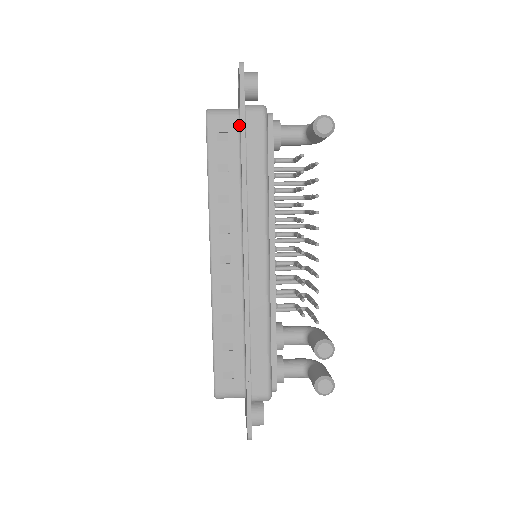
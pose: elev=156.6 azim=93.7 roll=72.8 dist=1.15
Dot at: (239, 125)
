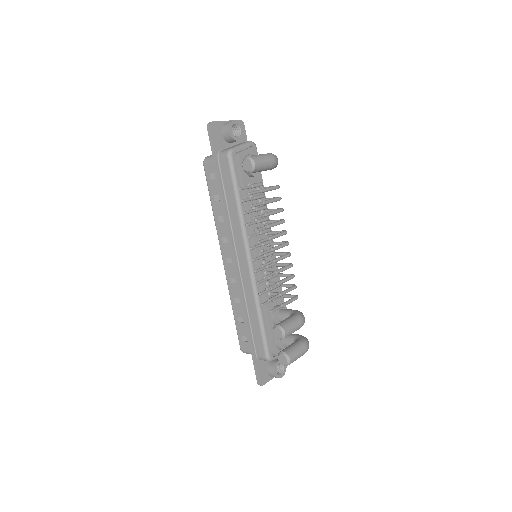
Dot at: (219, 167)
